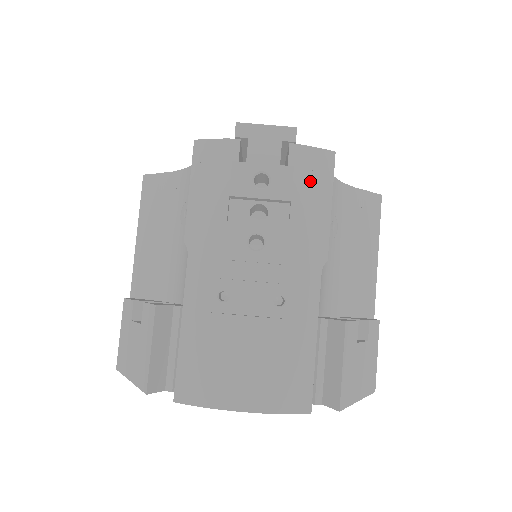
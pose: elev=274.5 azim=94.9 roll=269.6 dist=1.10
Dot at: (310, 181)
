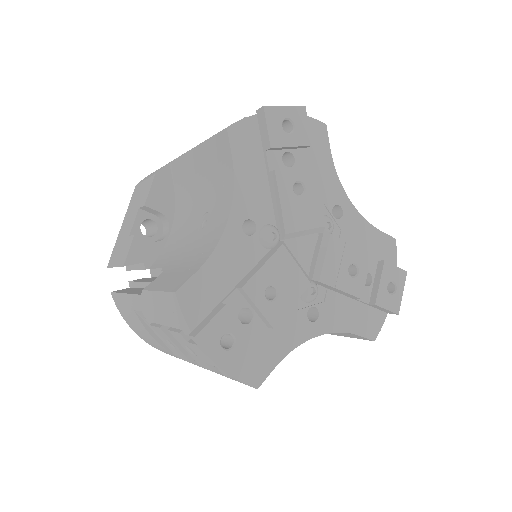
Dot at: occluded
